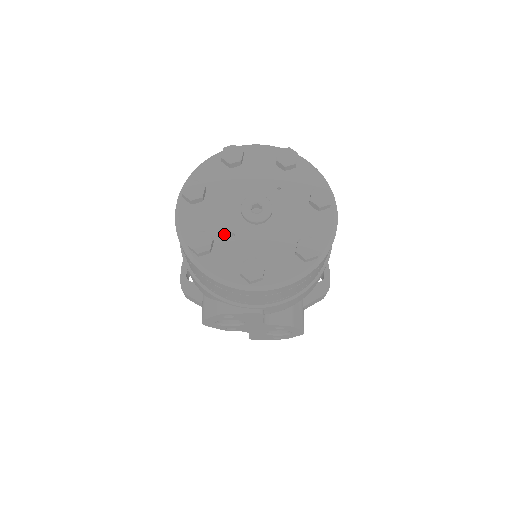
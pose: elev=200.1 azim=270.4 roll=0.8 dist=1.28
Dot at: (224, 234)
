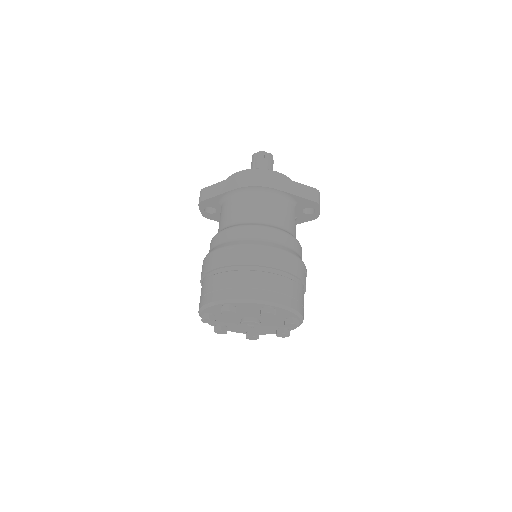
Dot at: (233, 324)
